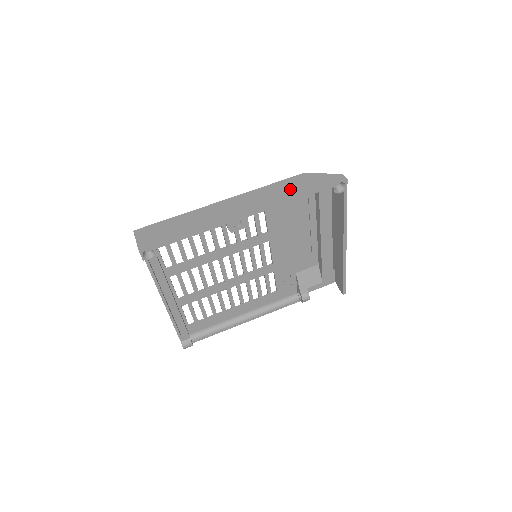
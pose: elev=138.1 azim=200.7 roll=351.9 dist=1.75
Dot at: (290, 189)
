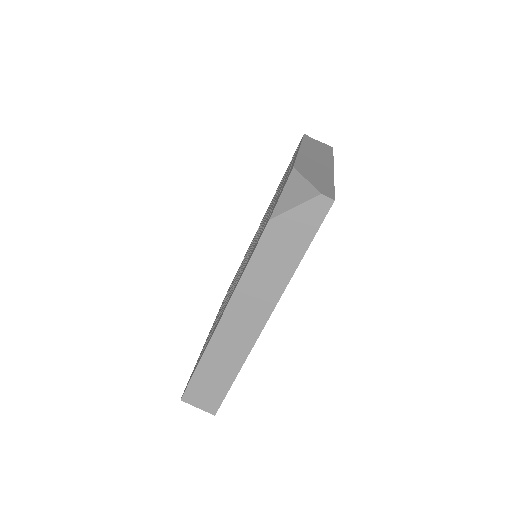
Dot at: (278, 261)
